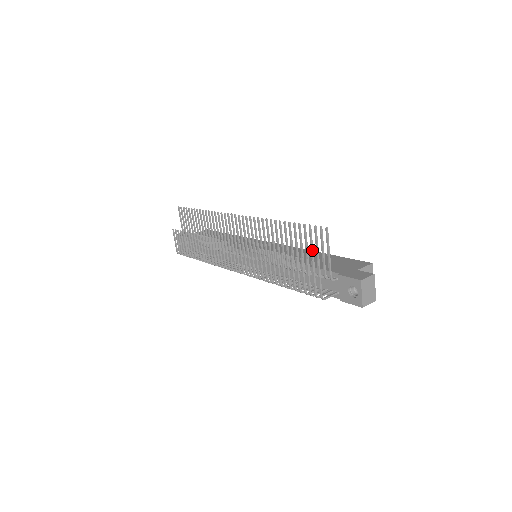
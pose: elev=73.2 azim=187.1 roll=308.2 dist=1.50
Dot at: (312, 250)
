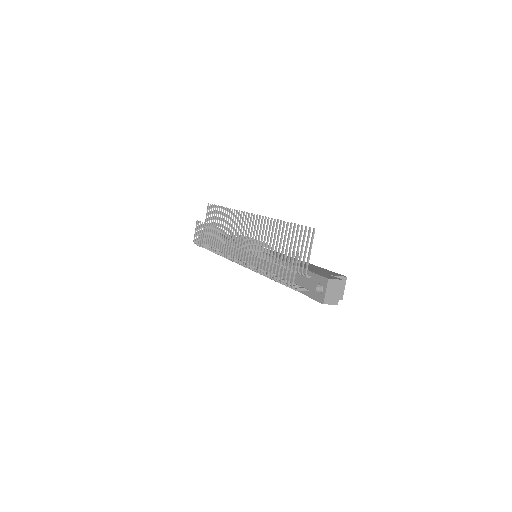
Dot at: (298, 248)
